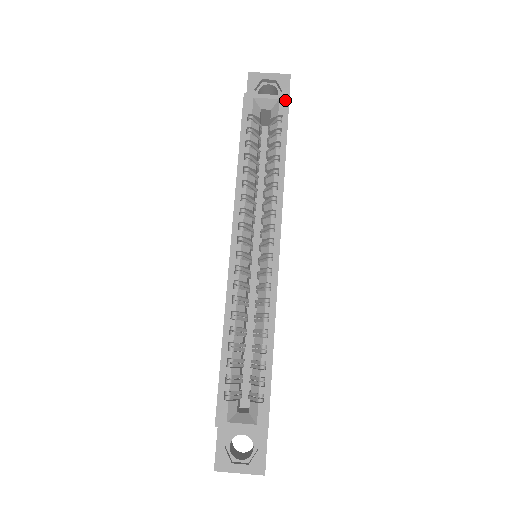
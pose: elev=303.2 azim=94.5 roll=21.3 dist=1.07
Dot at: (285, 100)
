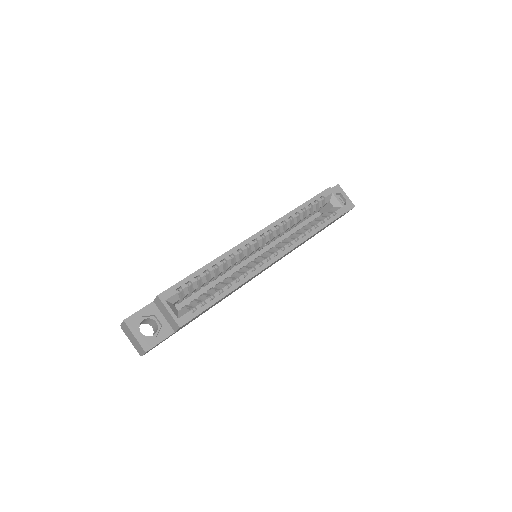
Dot at: (345, 210)
